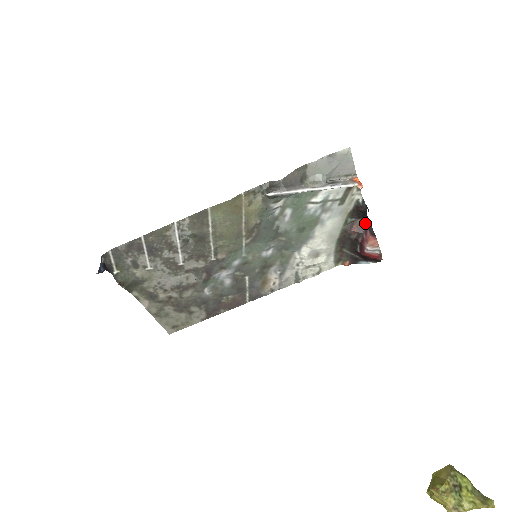
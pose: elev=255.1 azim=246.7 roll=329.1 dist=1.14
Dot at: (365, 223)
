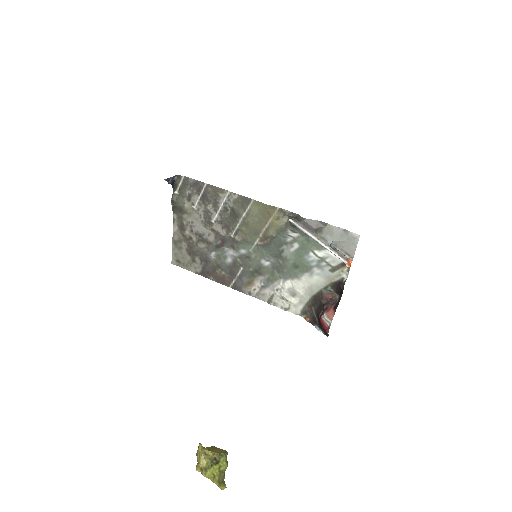
Dot at: (337, 299)
